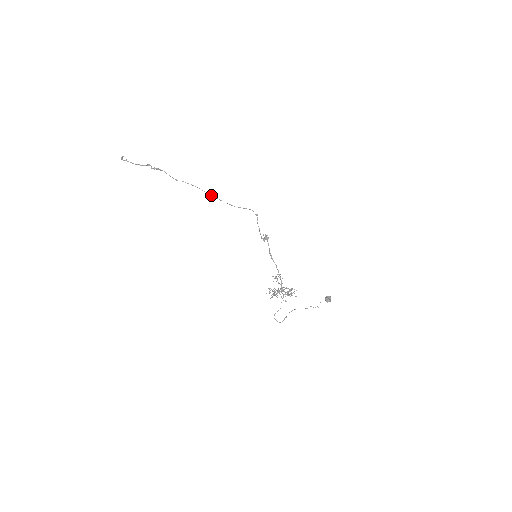
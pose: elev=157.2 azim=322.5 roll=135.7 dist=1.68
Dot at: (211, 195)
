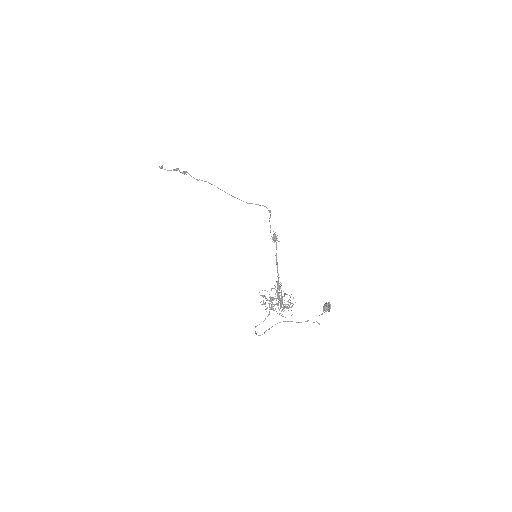
Dot at: occluded
